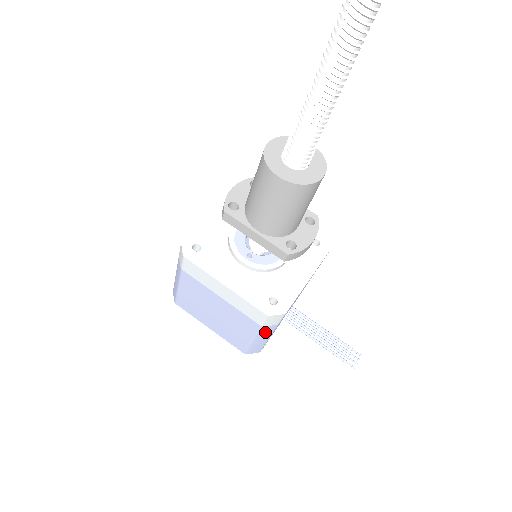
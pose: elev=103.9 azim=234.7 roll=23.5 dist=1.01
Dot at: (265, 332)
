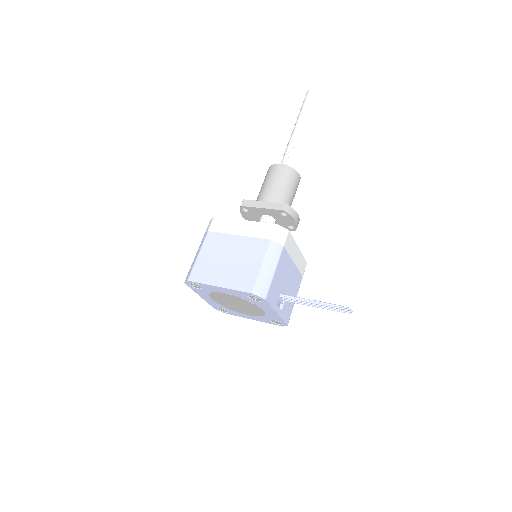
Dot at: (273, 254)
